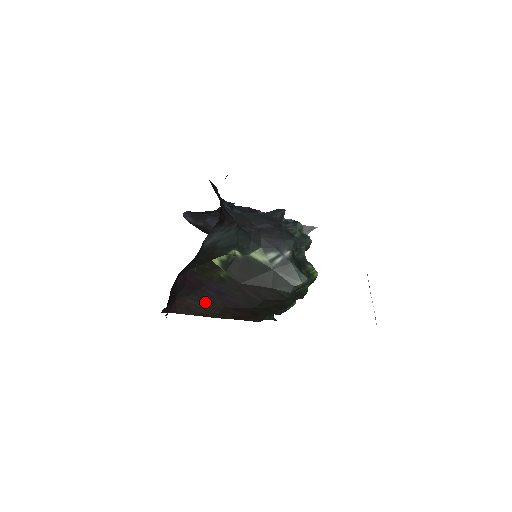
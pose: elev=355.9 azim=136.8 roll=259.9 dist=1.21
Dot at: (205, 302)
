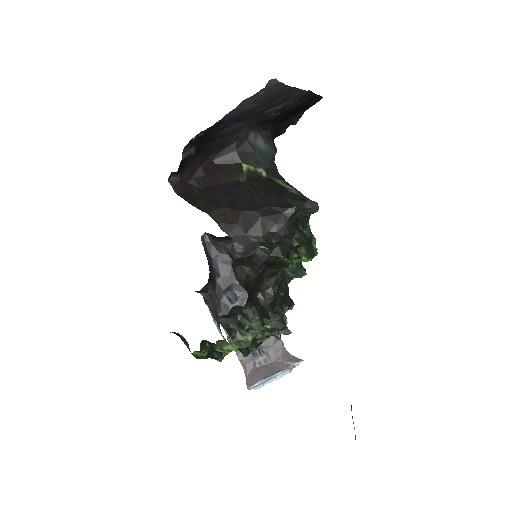
Dot at: (209, 197)
